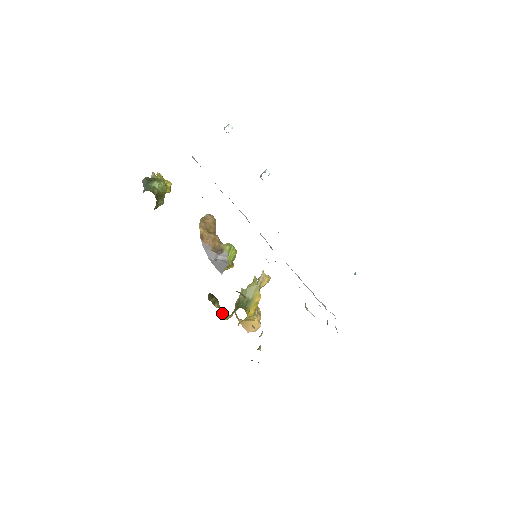
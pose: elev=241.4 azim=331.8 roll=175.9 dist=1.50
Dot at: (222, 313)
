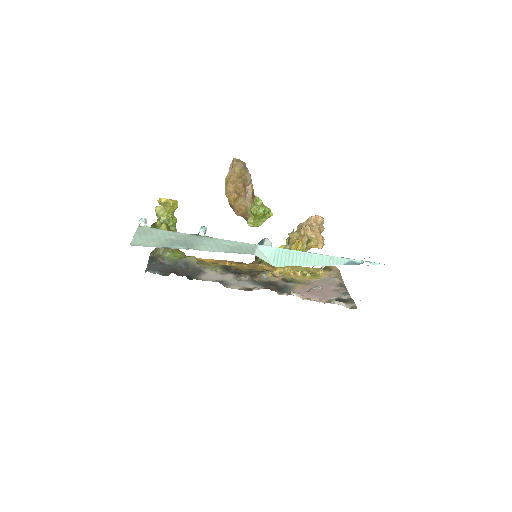
Dot at: occluded
